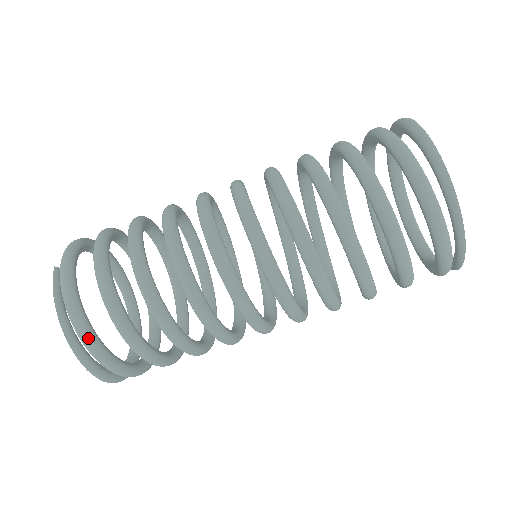
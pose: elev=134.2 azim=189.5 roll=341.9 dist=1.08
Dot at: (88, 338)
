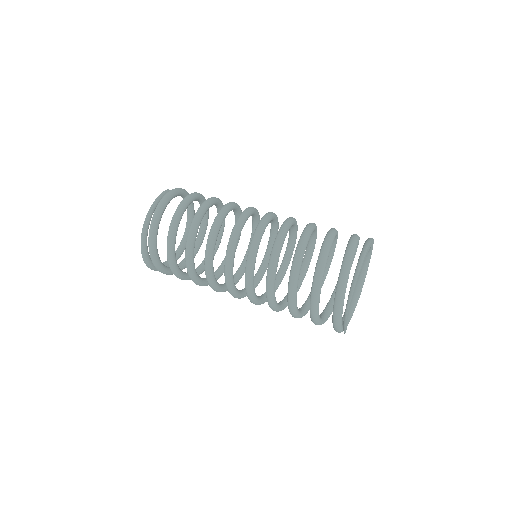
Dot at: (155, 222)
